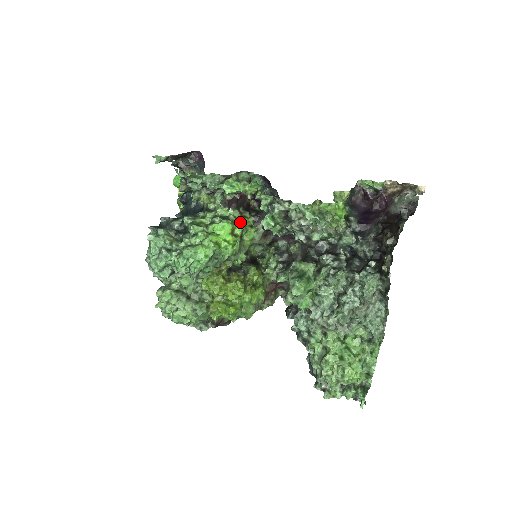
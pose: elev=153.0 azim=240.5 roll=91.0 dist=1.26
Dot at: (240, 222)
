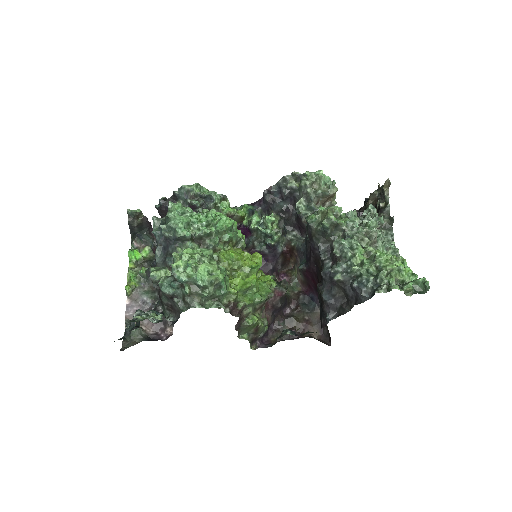
Dot at: occluded
